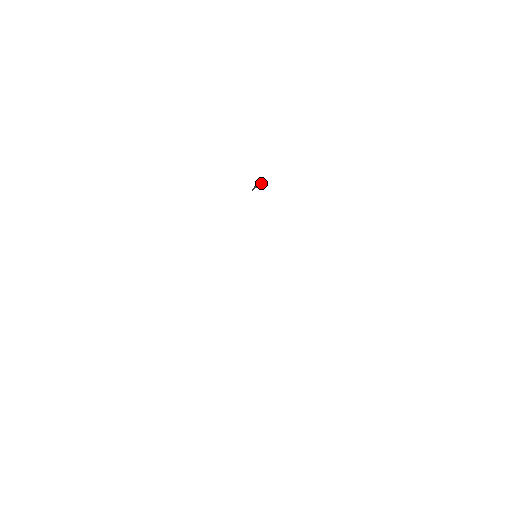
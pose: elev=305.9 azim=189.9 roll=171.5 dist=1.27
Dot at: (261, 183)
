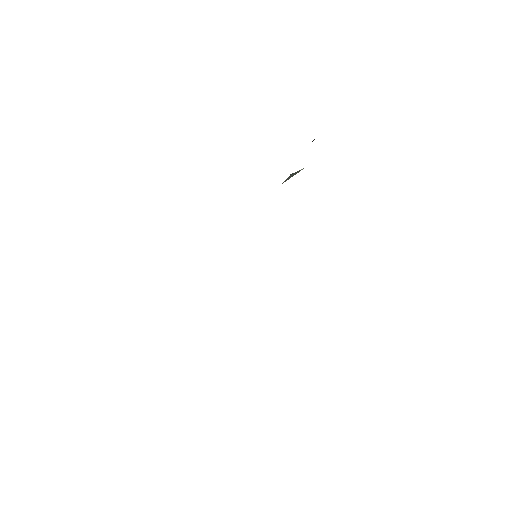
Dot at: (297, 172)
